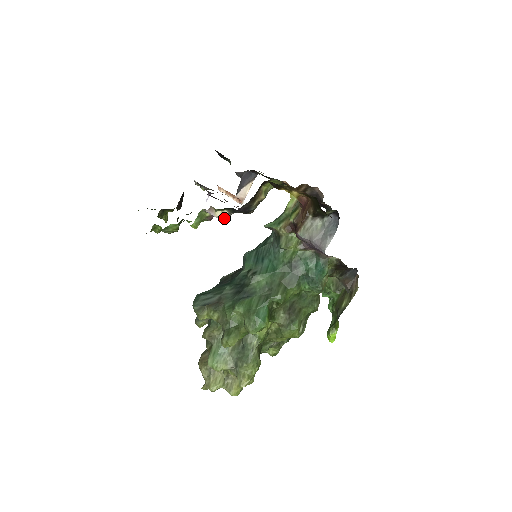
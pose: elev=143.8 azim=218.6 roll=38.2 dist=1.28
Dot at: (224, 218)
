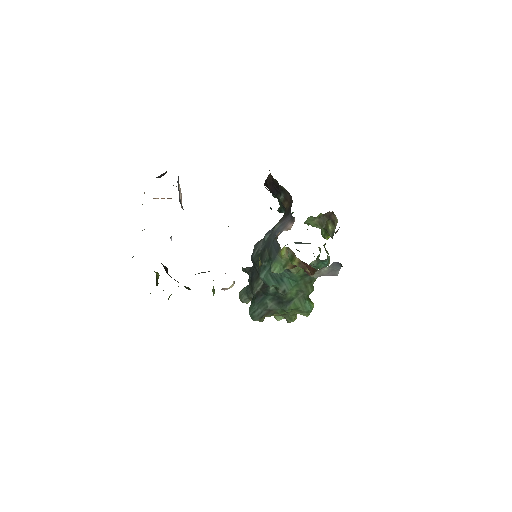
Dot at: (234, 282)
